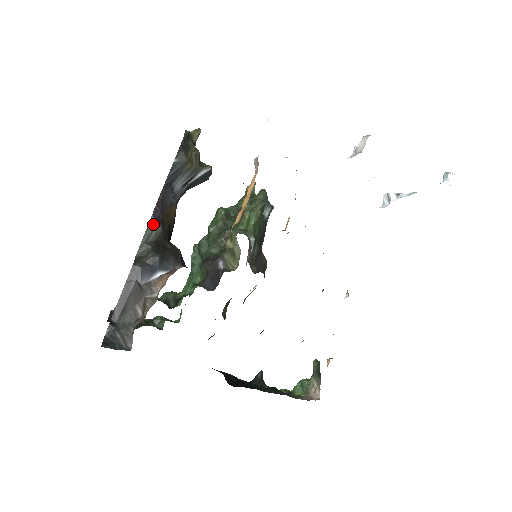
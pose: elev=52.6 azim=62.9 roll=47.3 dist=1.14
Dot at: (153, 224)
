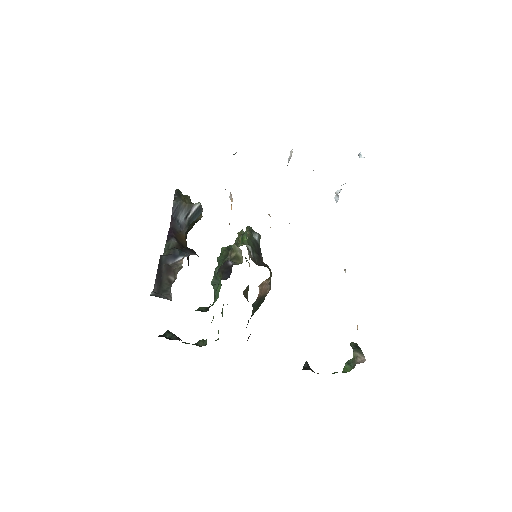
Dot at: (170, 239)
